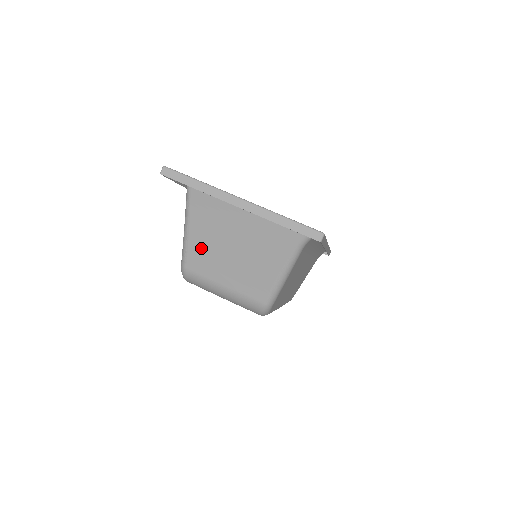
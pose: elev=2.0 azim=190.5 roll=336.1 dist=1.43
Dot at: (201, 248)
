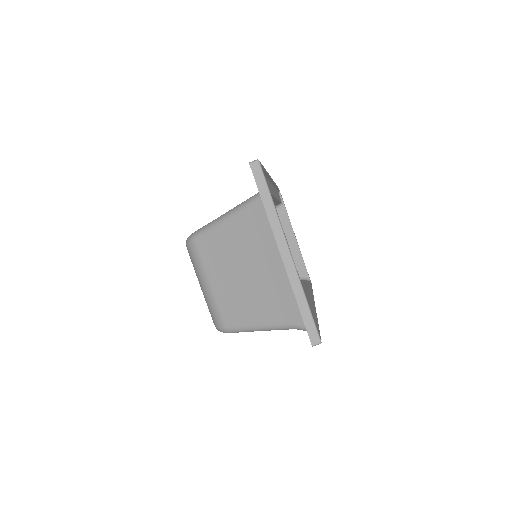
Dot at: (222, 243)
